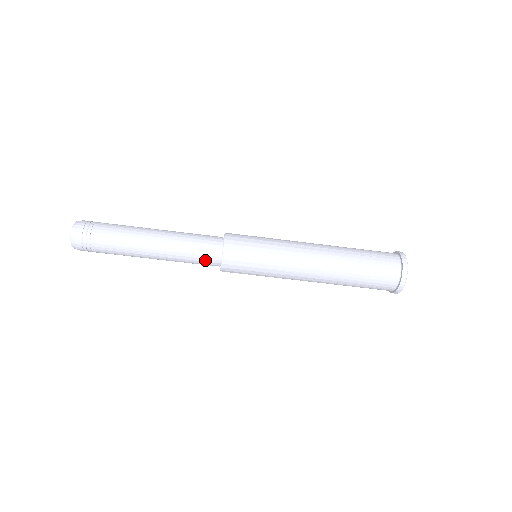
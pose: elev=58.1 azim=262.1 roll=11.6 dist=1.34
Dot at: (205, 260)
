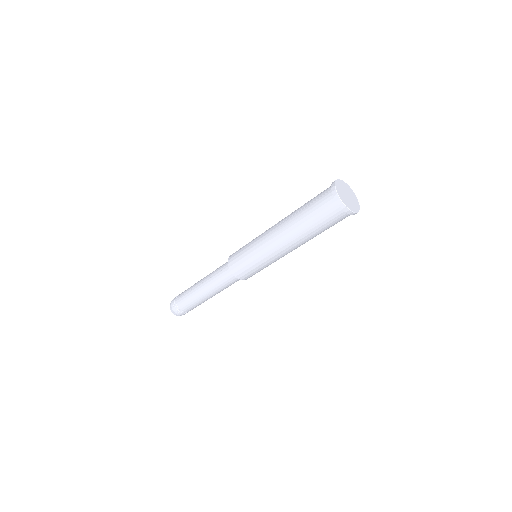
Dot at: occluded
